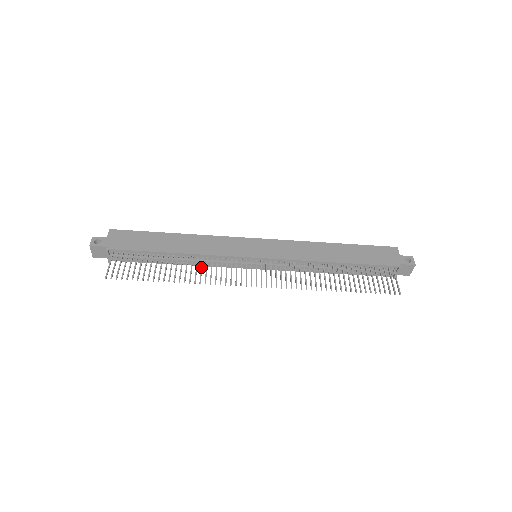
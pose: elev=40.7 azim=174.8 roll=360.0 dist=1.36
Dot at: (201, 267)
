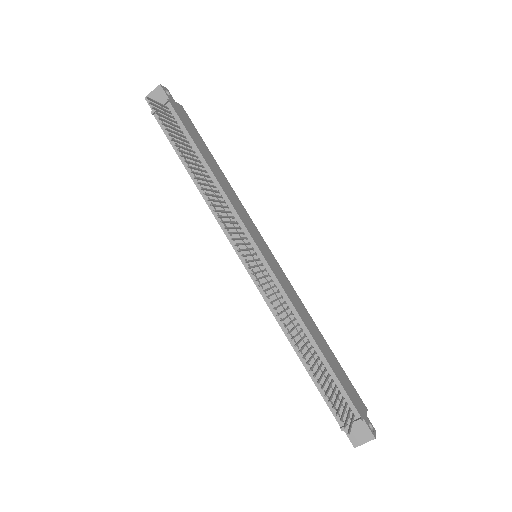
Dot at: occluded
